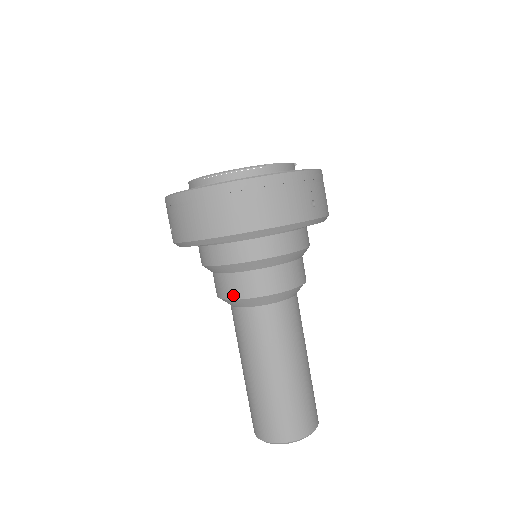
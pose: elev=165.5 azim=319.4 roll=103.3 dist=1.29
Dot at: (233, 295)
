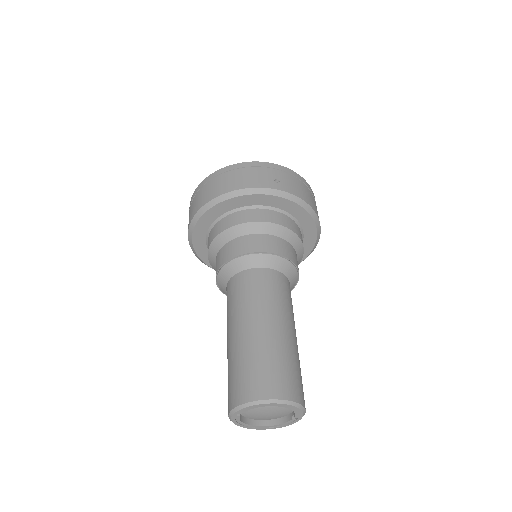
Dot at: (218, 267)
